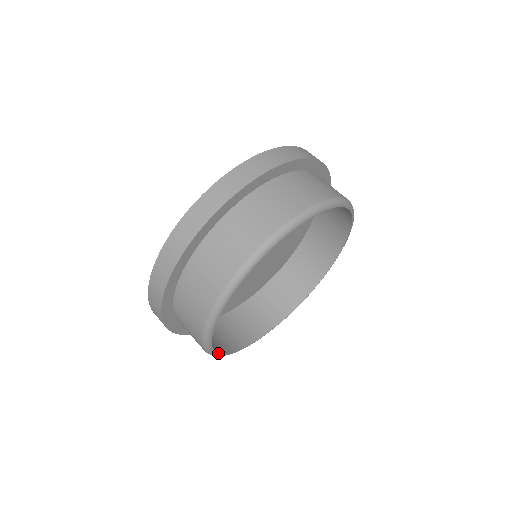
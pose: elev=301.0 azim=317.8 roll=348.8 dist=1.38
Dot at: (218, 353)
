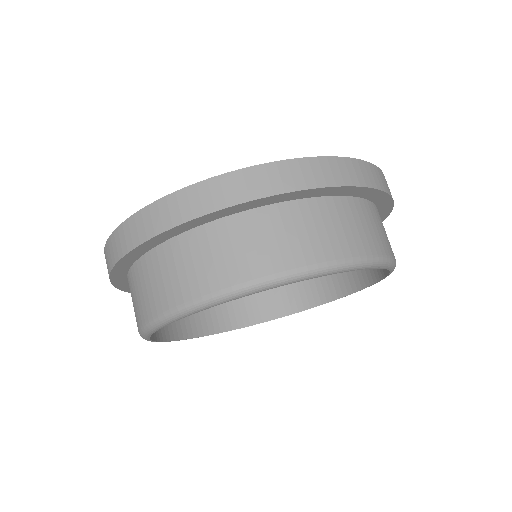
Dot at: (226, 331)
